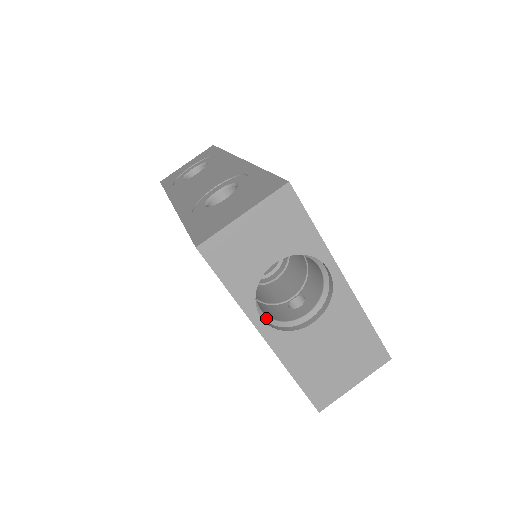
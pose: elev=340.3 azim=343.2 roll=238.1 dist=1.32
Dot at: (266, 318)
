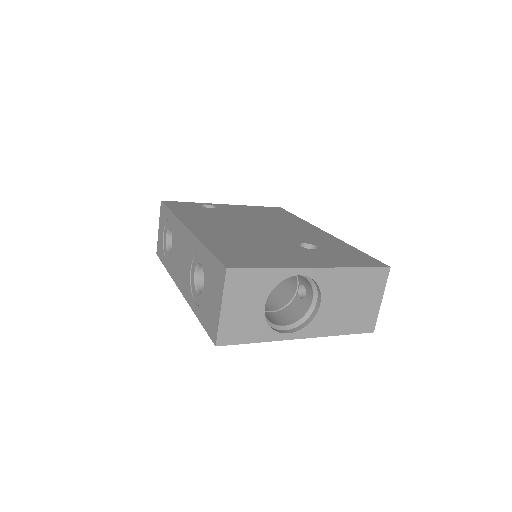
Dot at: (291, 326)
